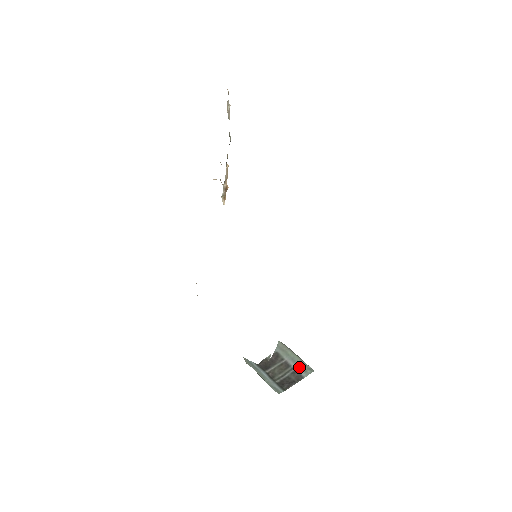
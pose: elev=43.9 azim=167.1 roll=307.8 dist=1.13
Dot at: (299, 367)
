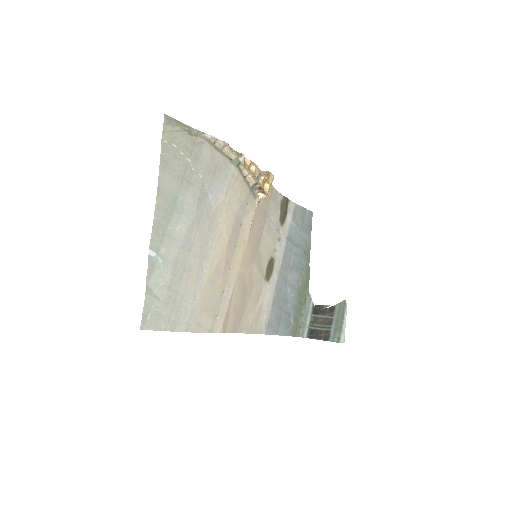
Dot at: (334, 331)
